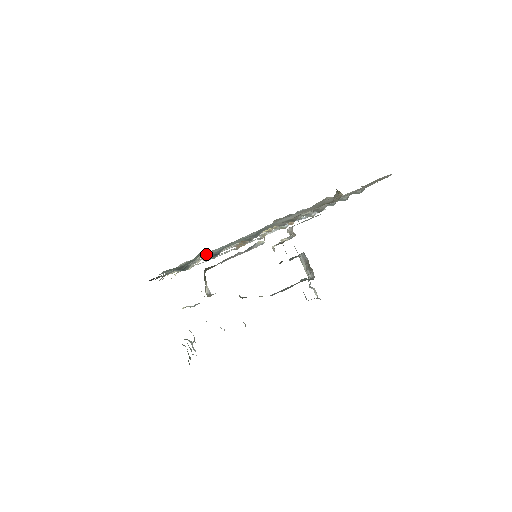
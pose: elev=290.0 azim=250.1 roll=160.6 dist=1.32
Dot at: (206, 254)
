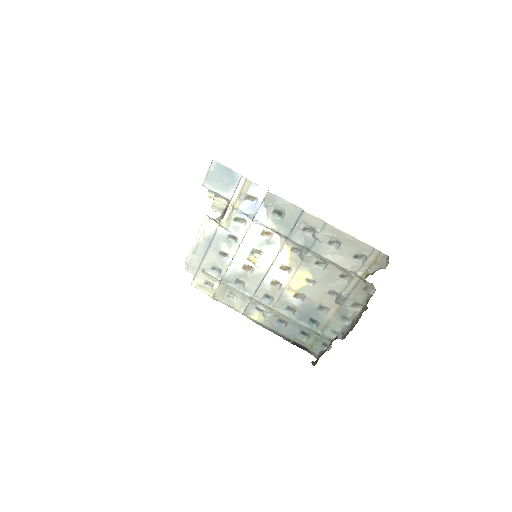
Dot at: (331, 337)
